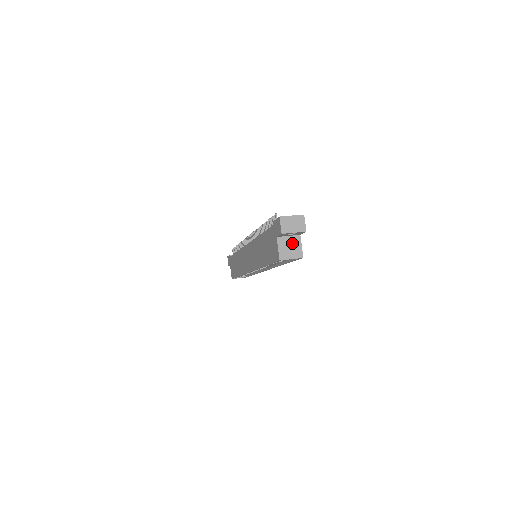
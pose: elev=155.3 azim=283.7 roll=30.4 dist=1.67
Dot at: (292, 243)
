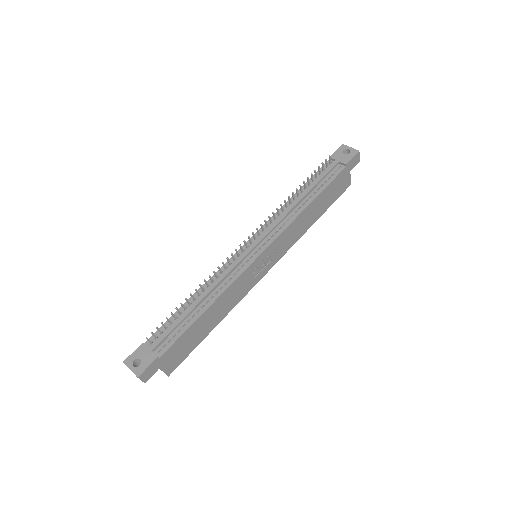
Dot at: occluded
